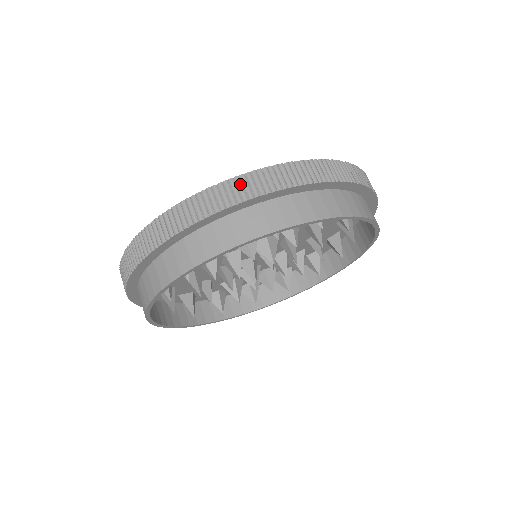
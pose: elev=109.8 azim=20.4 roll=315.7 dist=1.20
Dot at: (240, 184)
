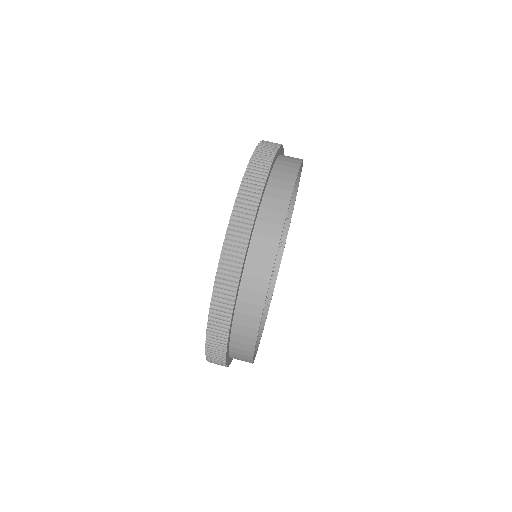
Dot at: (263, 149)
